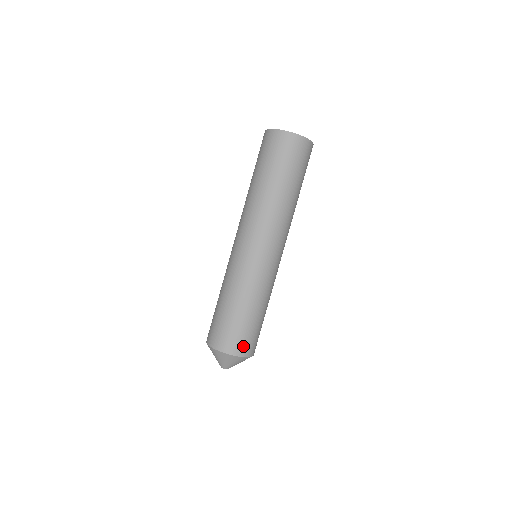
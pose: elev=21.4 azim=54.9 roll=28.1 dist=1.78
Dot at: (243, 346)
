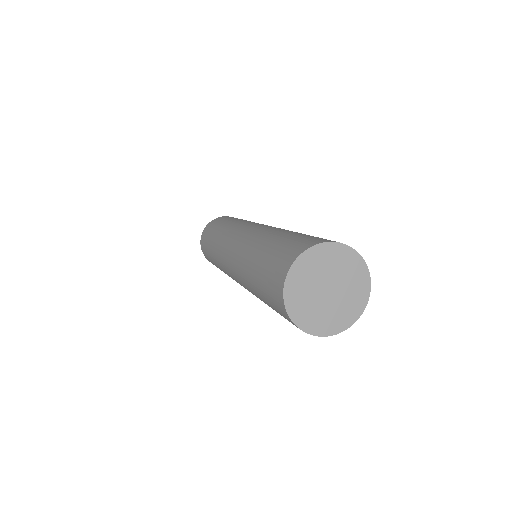
Dot at: occluded
